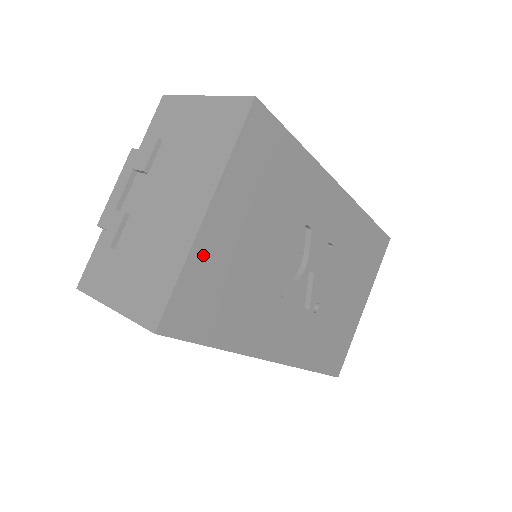
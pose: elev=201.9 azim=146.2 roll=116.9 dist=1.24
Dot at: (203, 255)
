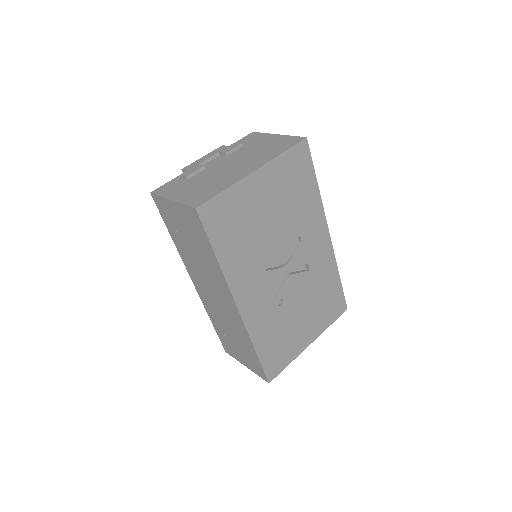
Dot at: (241, 192)
